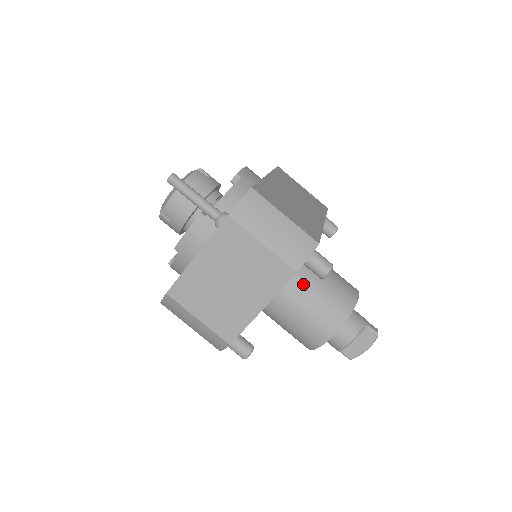
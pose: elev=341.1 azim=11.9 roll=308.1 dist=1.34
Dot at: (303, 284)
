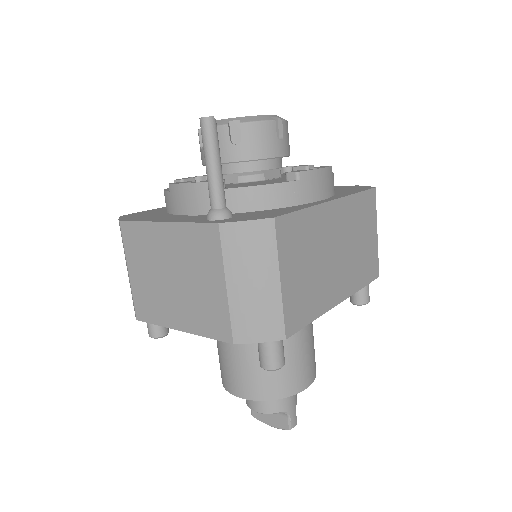
Dot at: occluded
